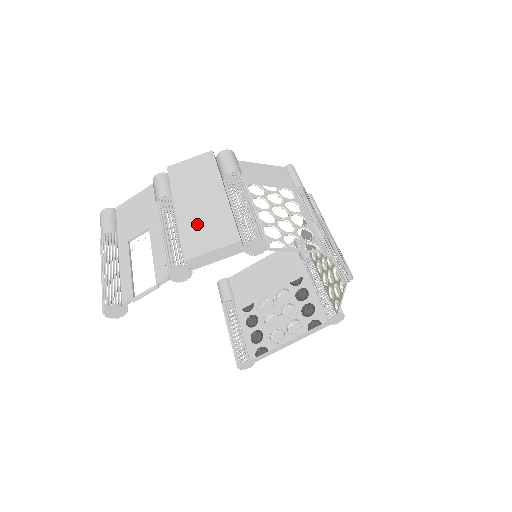
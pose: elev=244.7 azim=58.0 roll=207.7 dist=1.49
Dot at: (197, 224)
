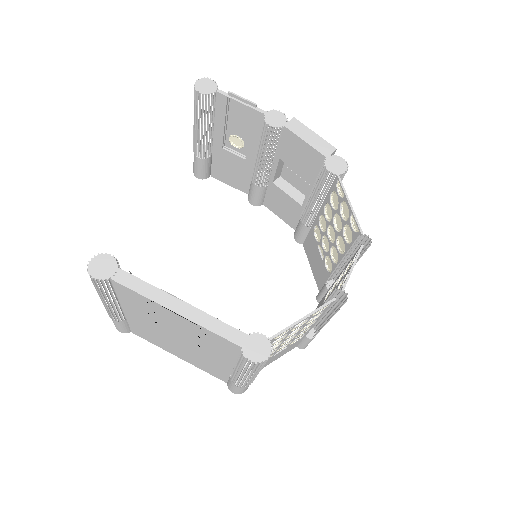
Dot at: occluded
